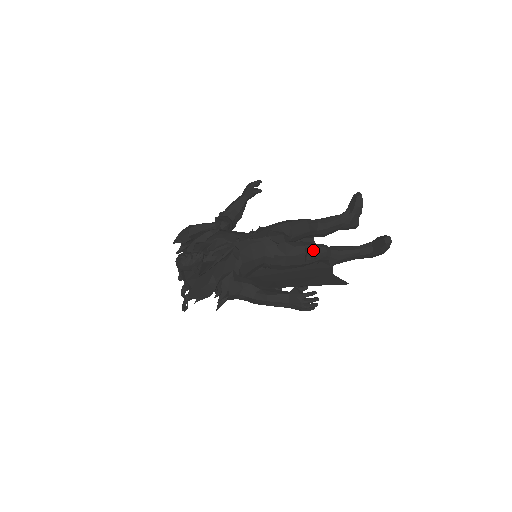
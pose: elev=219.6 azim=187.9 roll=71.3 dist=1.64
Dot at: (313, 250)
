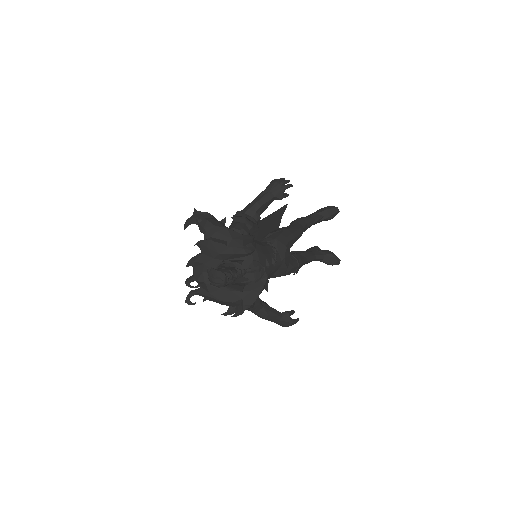
Dot at: occluded
